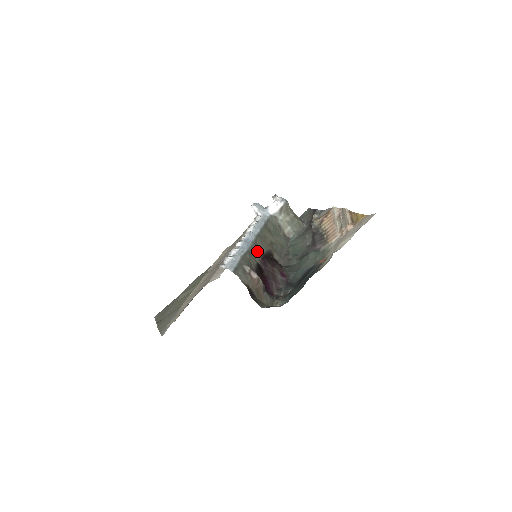
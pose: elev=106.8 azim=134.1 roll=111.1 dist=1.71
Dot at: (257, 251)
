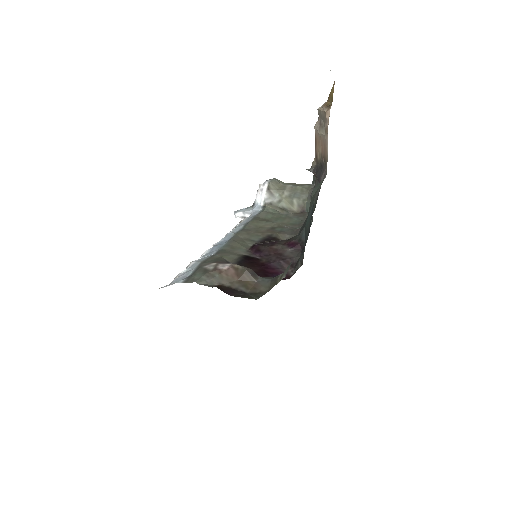
Dot at: (240, 245)
